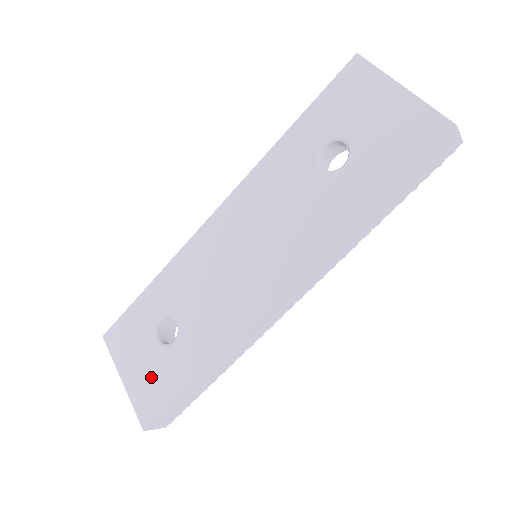
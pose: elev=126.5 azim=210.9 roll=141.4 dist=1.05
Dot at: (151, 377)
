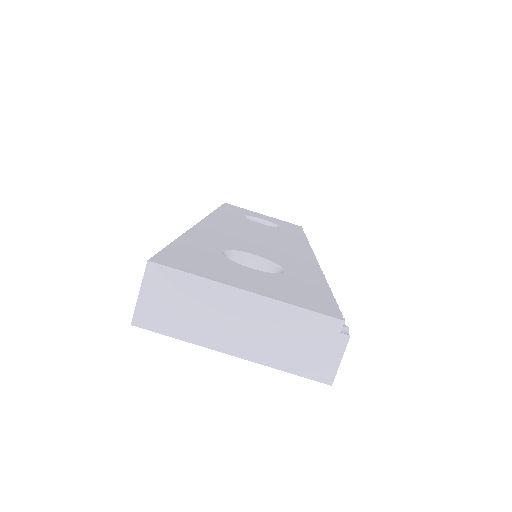
Dot at: occluded
